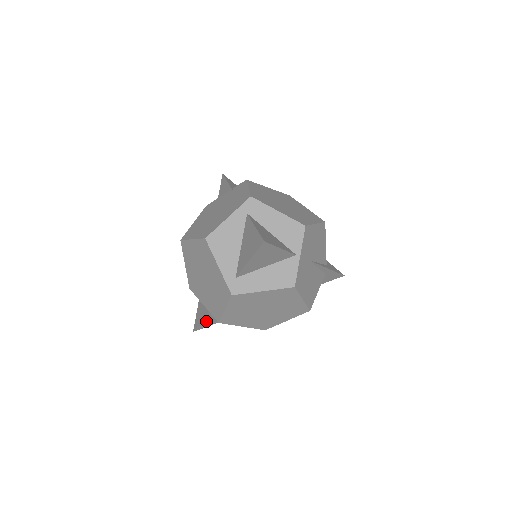
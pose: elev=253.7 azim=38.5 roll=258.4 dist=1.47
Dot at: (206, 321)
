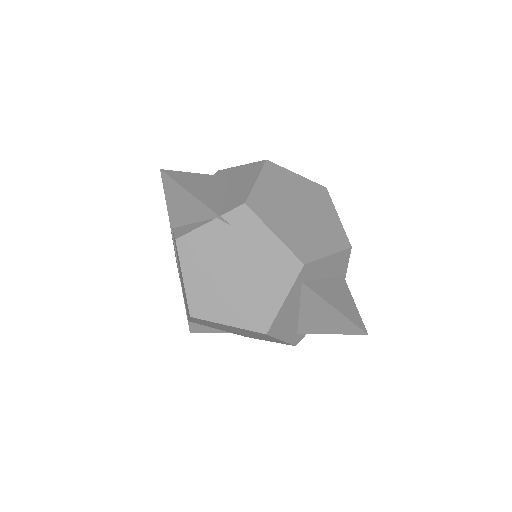
Dot at: occluded
